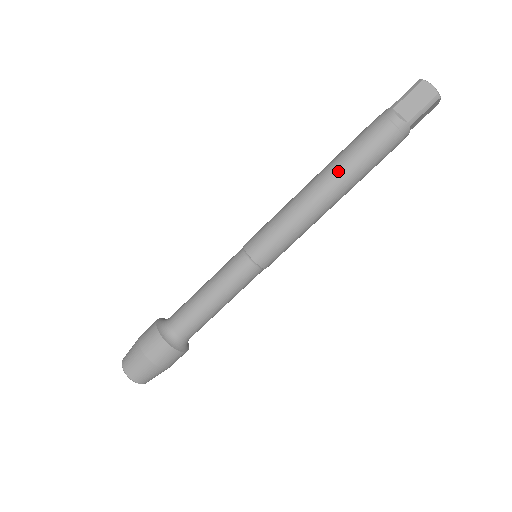
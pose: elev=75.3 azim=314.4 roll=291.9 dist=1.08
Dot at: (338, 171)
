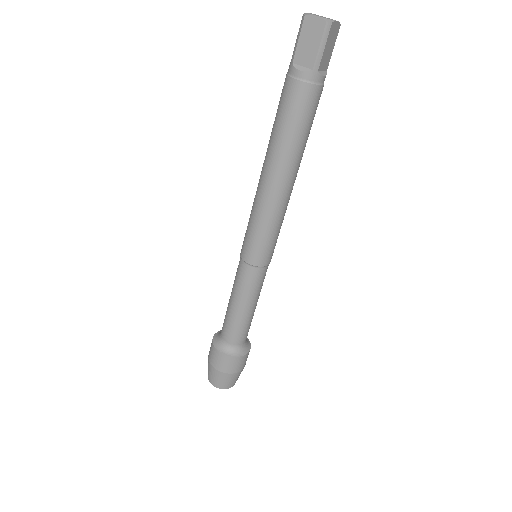
Dot at: (275, 154)
